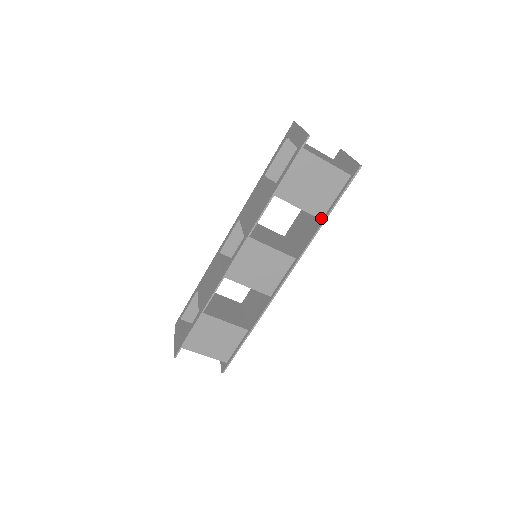
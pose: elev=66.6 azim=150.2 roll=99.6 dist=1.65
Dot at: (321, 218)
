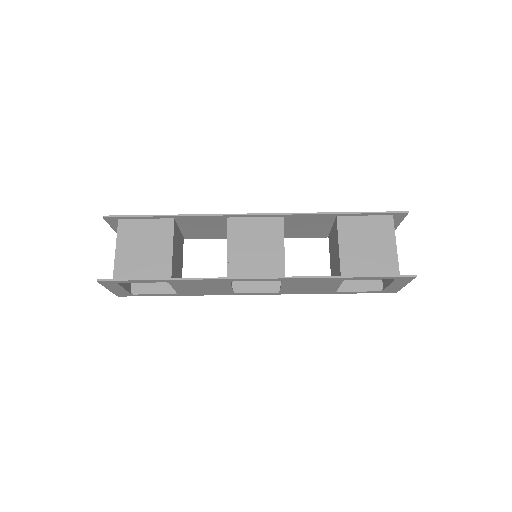
Dot at: (342, 275)
